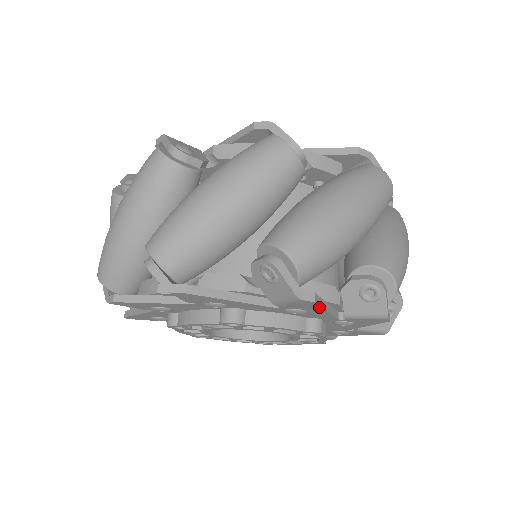
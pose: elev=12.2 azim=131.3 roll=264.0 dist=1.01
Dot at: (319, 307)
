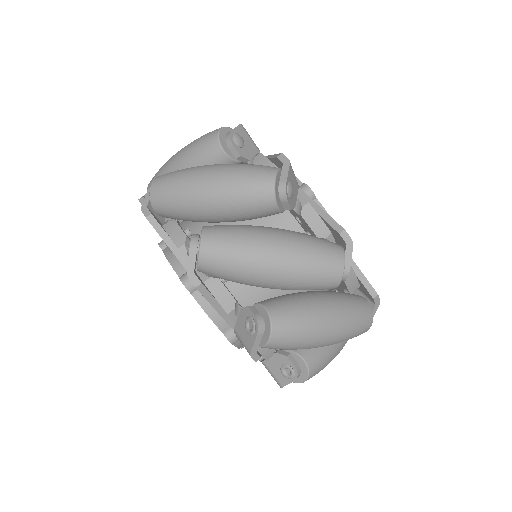
Dot at: (158, 233)
